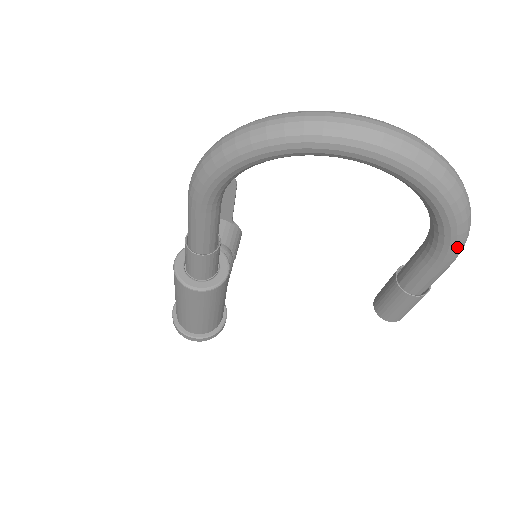
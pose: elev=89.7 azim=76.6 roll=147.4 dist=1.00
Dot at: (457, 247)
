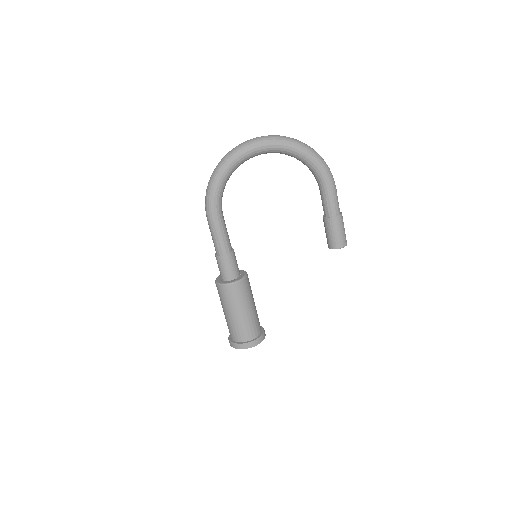
Dot at: (328, 173)
